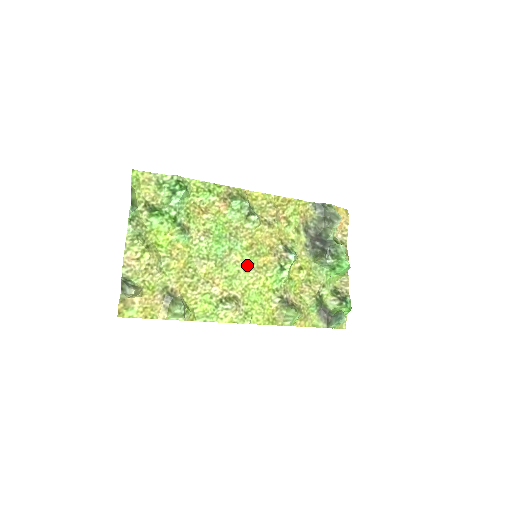
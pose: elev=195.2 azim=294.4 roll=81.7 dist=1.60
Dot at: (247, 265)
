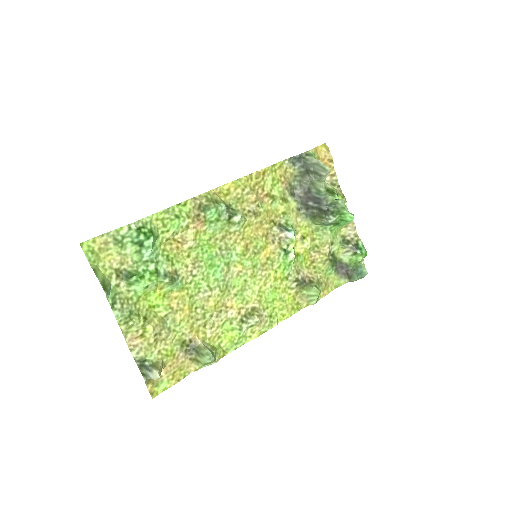
Dot at: (251, 270)
